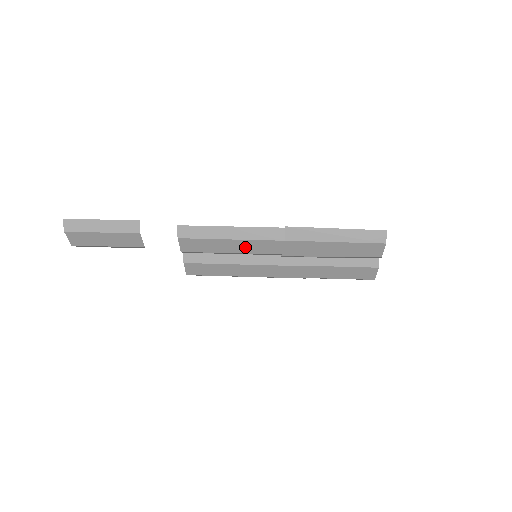
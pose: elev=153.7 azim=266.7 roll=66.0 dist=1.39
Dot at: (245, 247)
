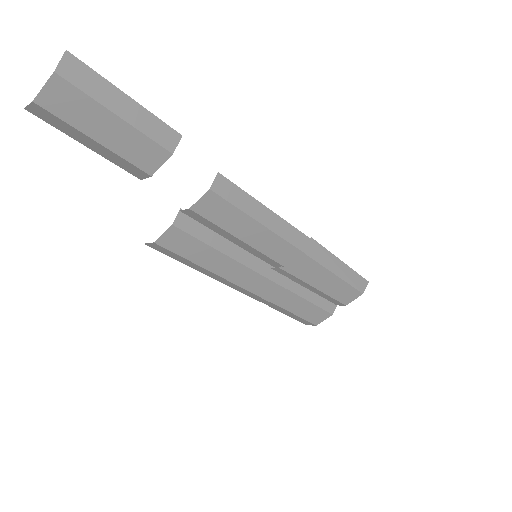
Dot at: (262, 240)
